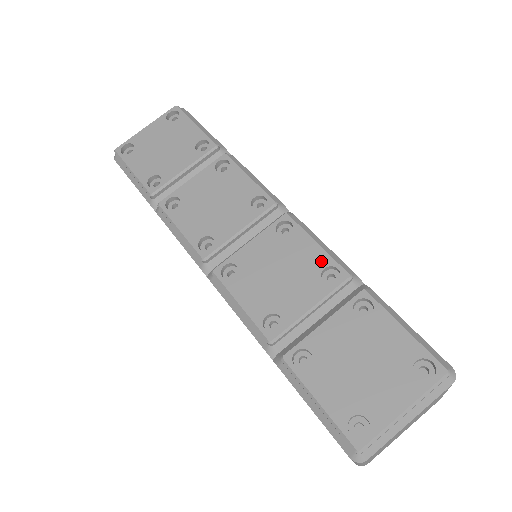
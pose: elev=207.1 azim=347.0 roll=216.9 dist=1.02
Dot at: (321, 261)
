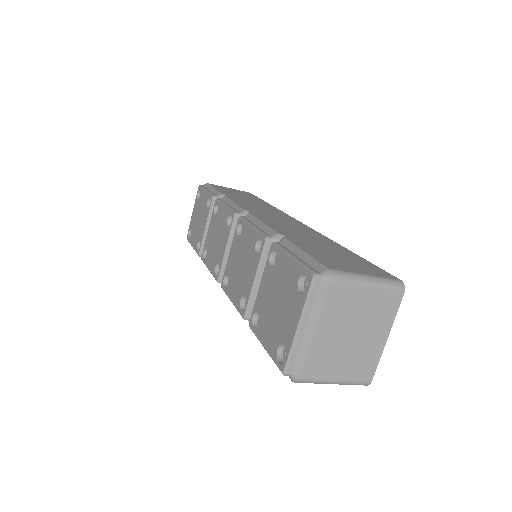
Dot at: (254, 239)
